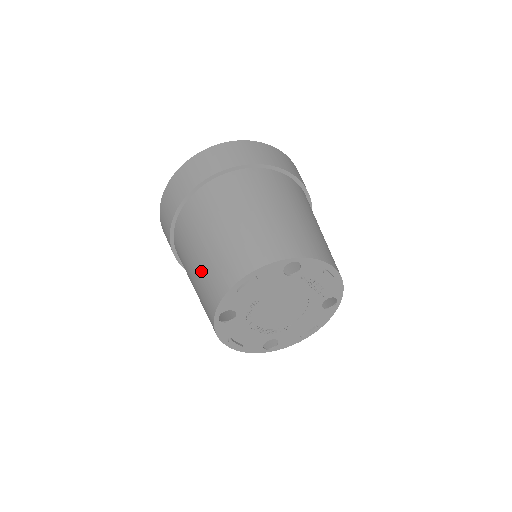
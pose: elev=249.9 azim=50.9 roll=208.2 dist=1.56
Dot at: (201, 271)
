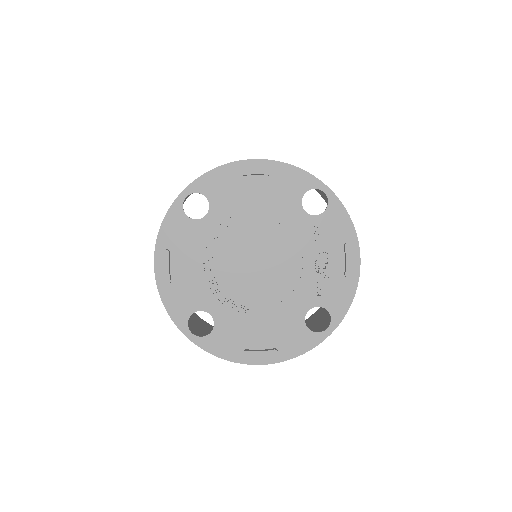
Dot at: occluded
